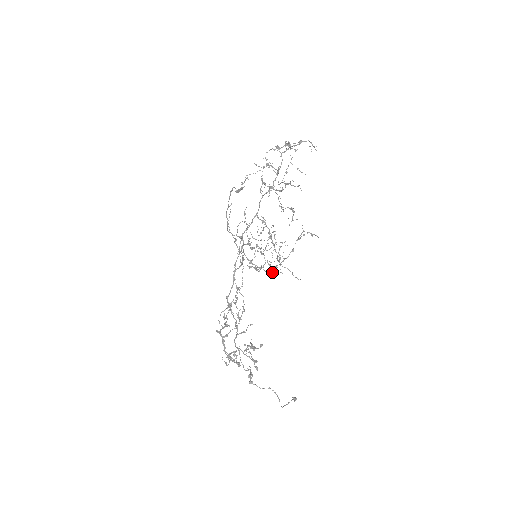
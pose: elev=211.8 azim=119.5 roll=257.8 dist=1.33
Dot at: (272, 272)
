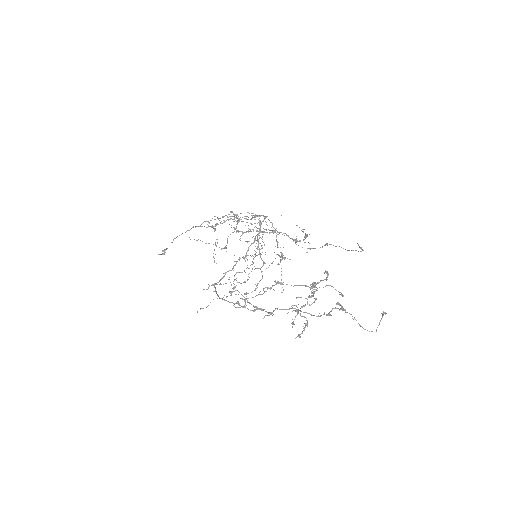
Dot at: (257, 285)
